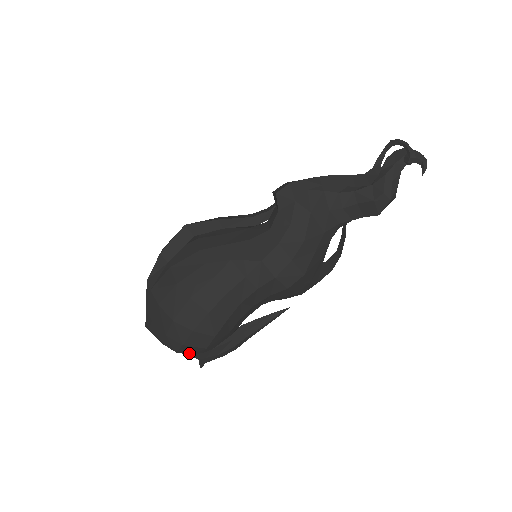
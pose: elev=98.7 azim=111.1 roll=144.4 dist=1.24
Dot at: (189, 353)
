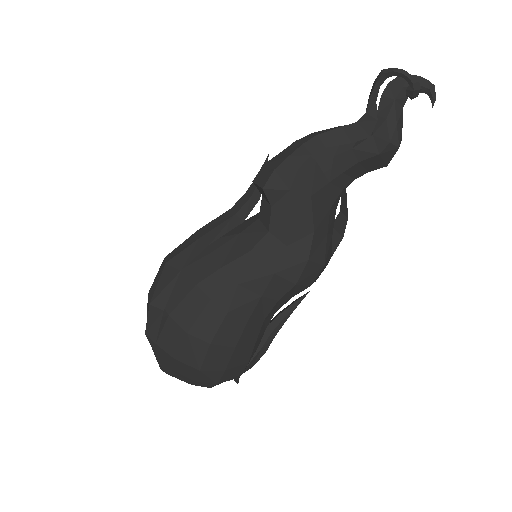
Dot at: occluded
